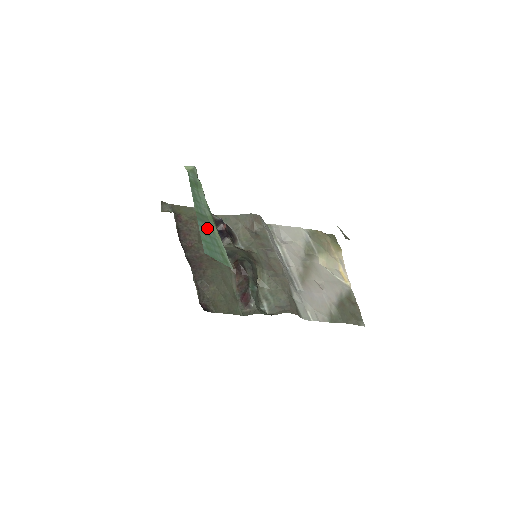
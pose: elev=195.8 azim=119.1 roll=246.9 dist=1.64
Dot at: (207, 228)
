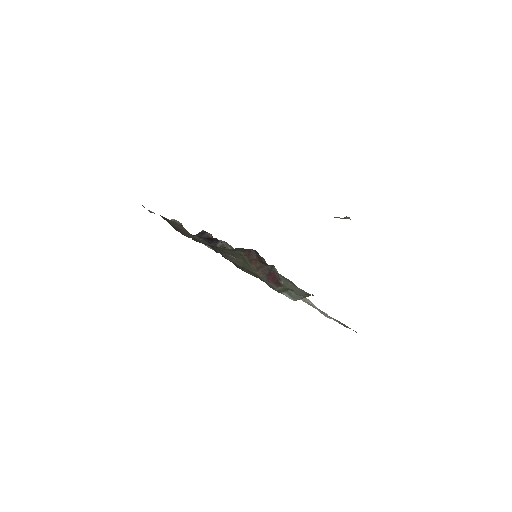
Dot at: occluded
